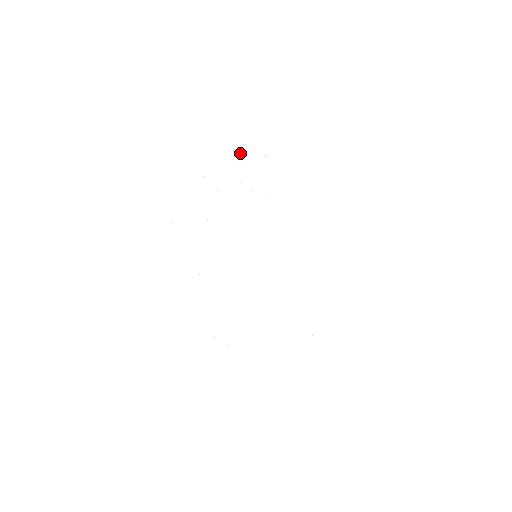
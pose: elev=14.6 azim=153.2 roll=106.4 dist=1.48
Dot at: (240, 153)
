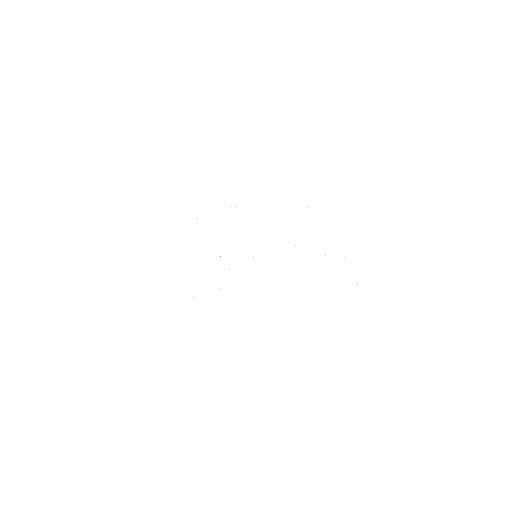
Dot at: occluded
